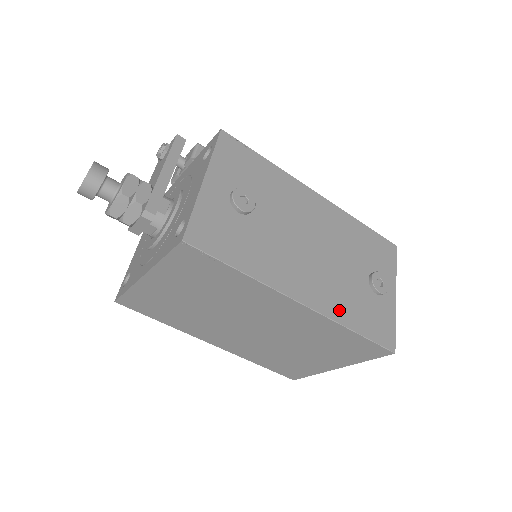
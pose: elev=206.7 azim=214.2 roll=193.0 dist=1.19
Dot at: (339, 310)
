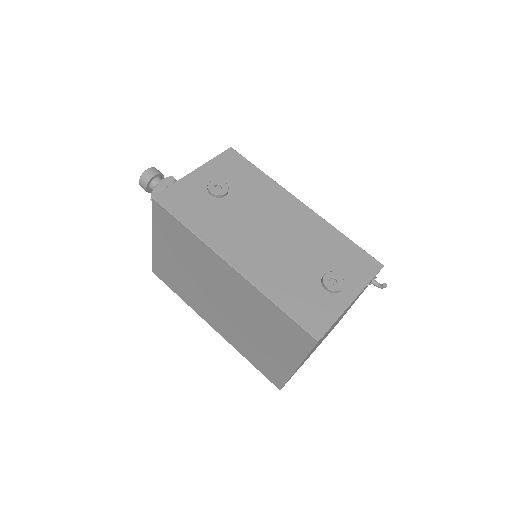
Dot at: (269, 283)
